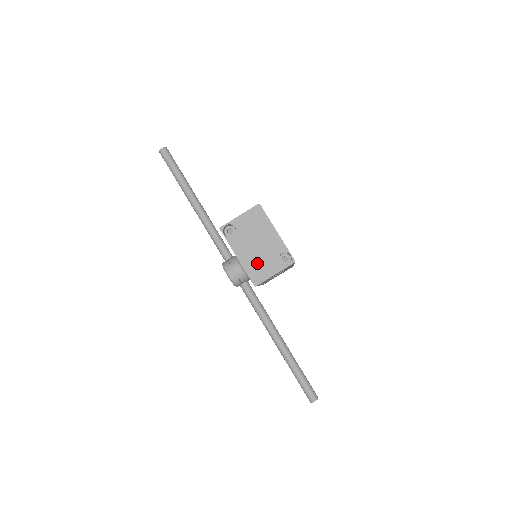
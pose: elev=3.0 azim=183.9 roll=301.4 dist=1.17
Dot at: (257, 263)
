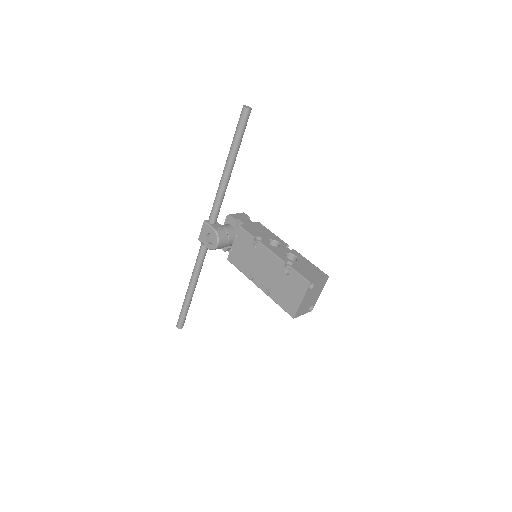
Dot at: (304, 307)
